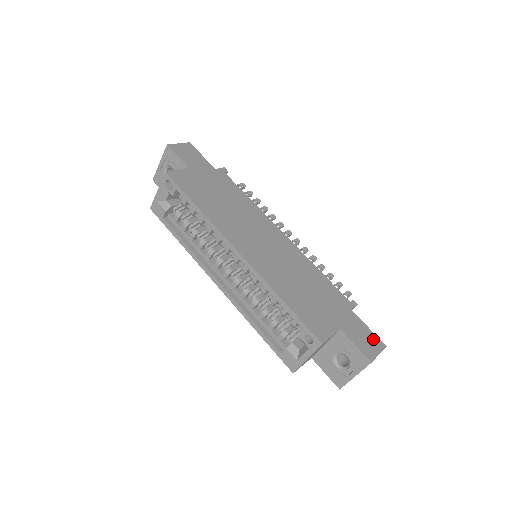
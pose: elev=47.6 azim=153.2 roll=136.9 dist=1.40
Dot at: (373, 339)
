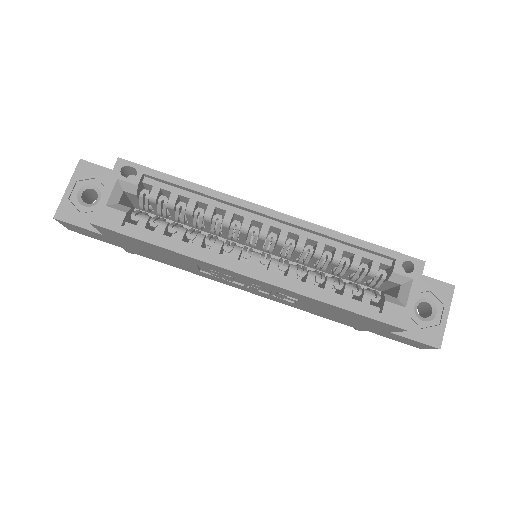
Dot at: occluded
